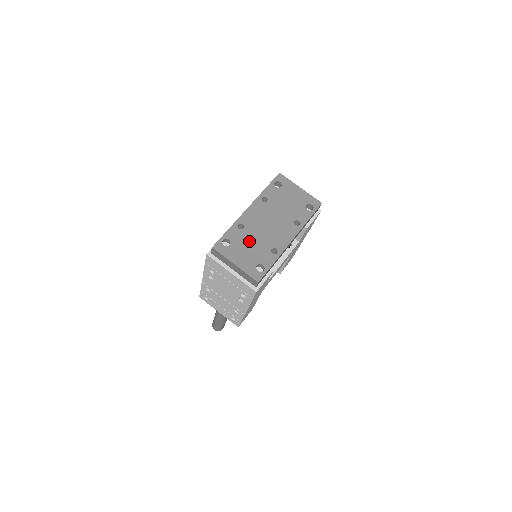
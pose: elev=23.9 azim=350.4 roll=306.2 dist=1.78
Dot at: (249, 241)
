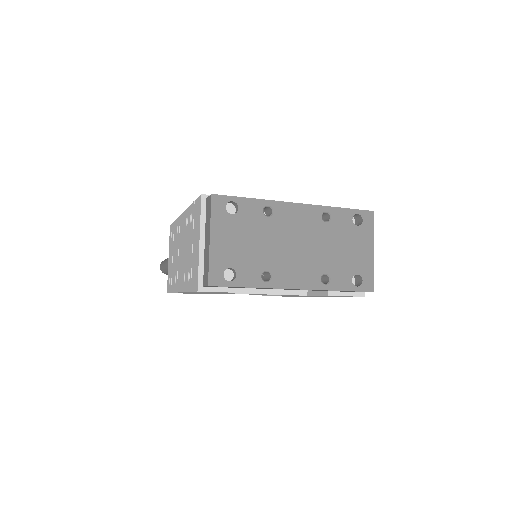
Dot at: (255, 235)
